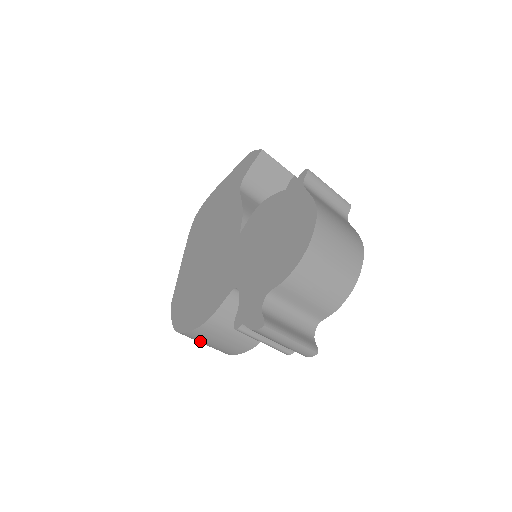
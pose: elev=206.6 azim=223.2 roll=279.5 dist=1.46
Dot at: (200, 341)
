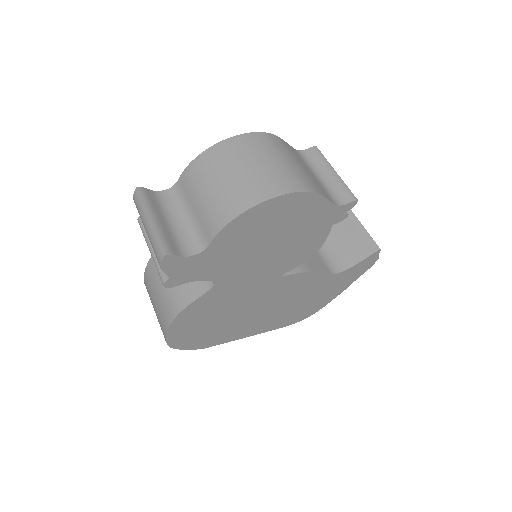
Dot at: occluded
